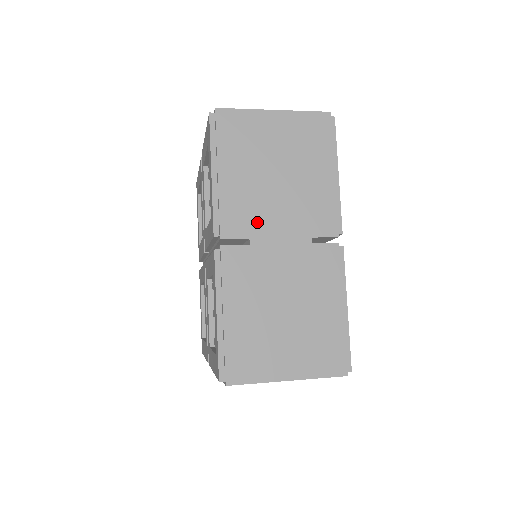
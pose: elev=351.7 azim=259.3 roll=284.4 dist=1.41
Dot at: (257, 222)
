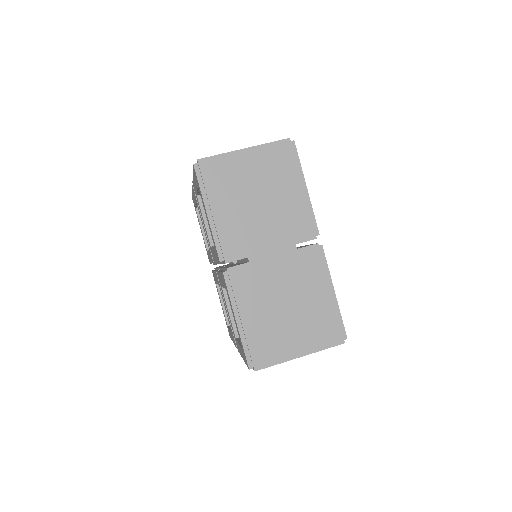
Dot at: (251, 243)
